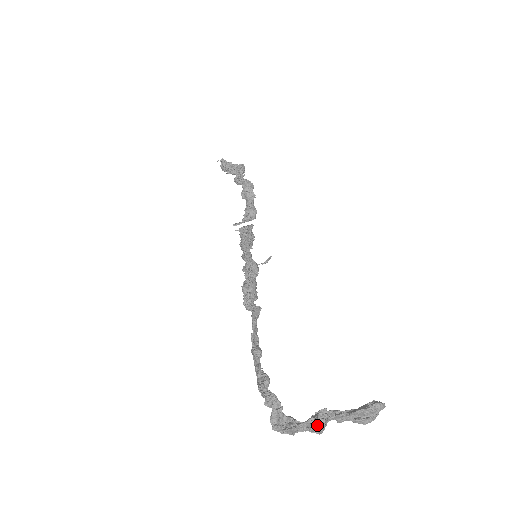
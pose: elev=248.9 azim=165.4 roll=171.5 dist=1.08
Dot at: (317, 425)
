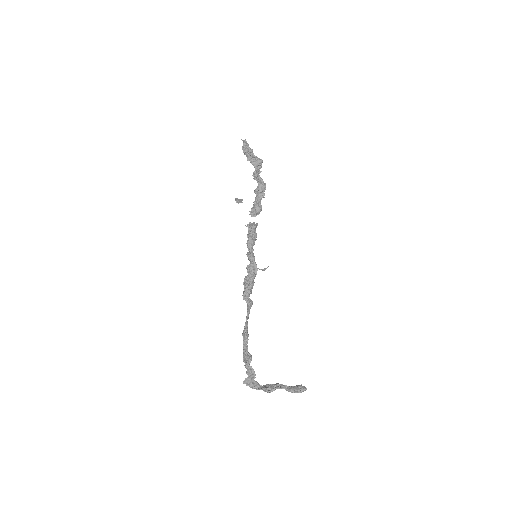
Dot at: (270, 391)
